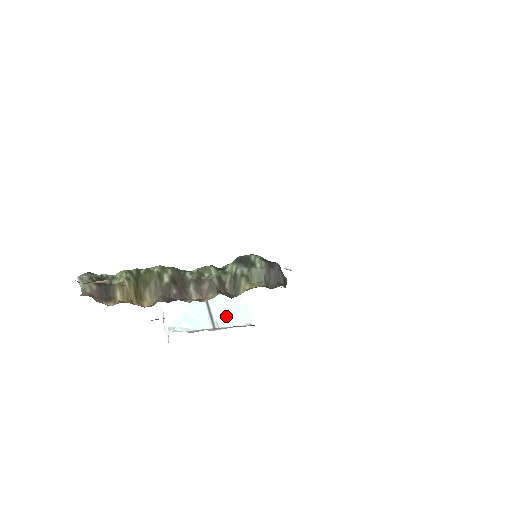
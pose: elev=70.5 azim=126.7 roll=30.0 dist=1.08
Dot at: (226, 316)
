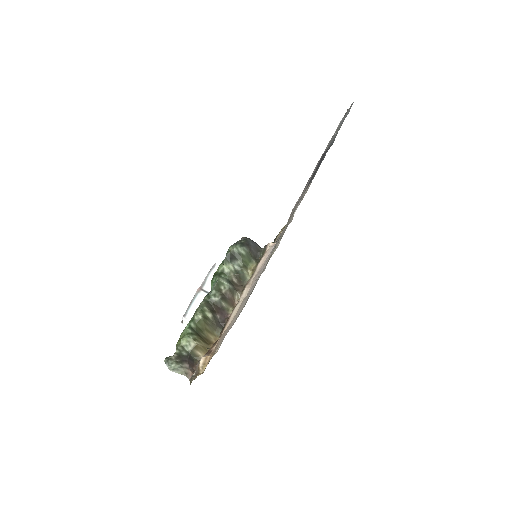
Dot at: occluded
